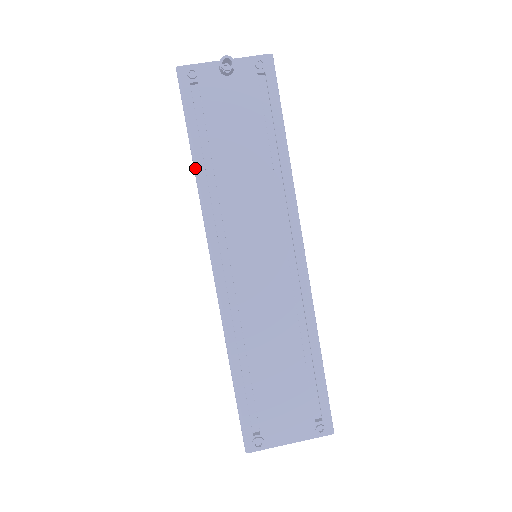
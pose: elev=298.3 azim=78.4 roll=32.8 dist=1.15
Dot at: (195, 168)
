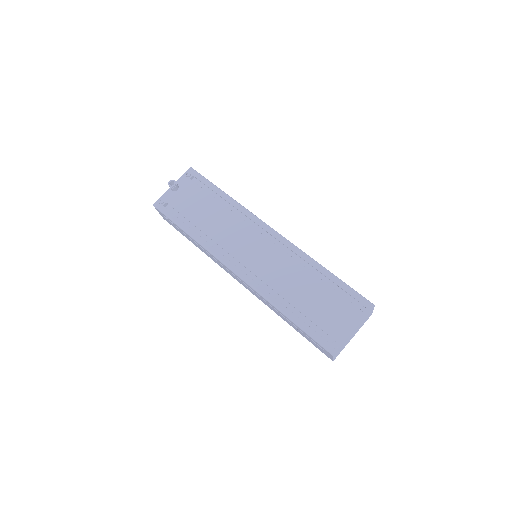
Dot at: (191, 236)
